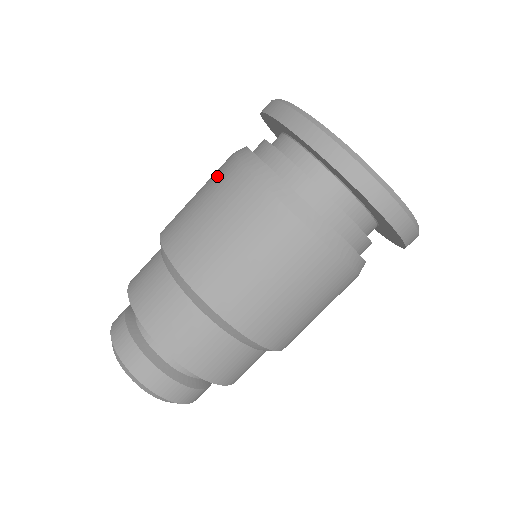
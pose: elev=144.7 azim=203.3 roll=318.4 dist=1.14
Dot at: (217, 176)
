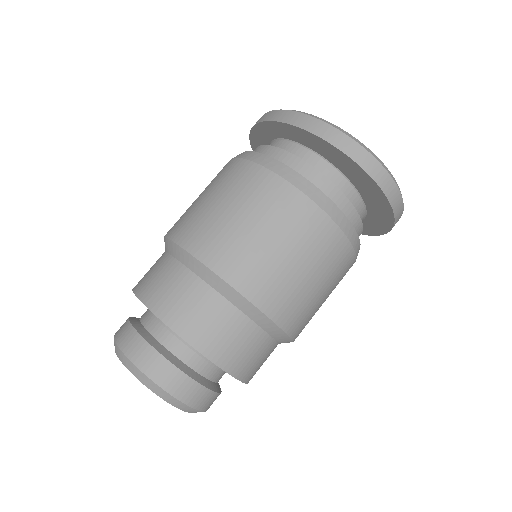
Dot at: (216, 176)
